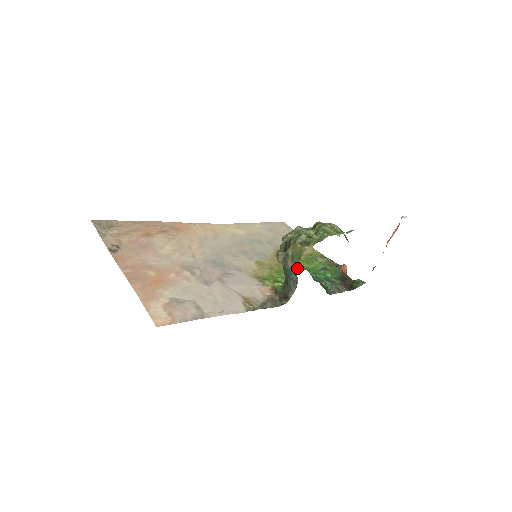
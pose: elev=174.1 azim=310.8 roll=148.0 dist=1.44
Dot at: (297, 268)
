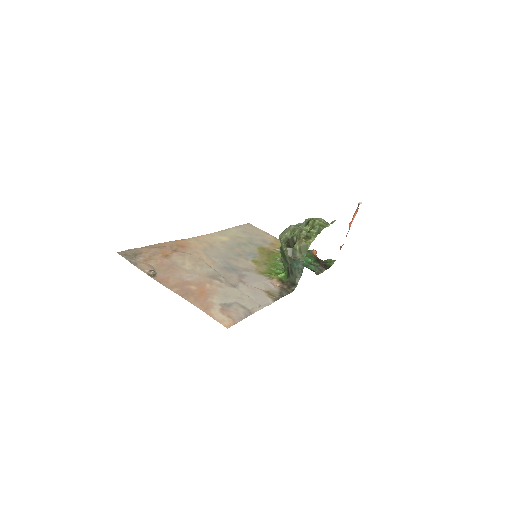
Dot at: occluded
